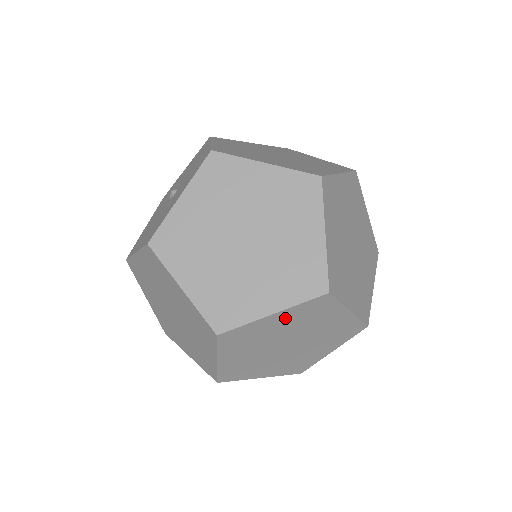
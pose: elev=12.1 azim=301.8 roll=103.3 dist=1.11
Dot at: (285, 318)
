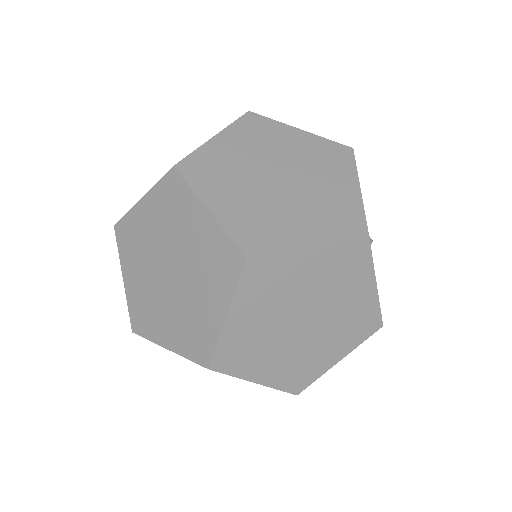
Dot at: (247, 309)
